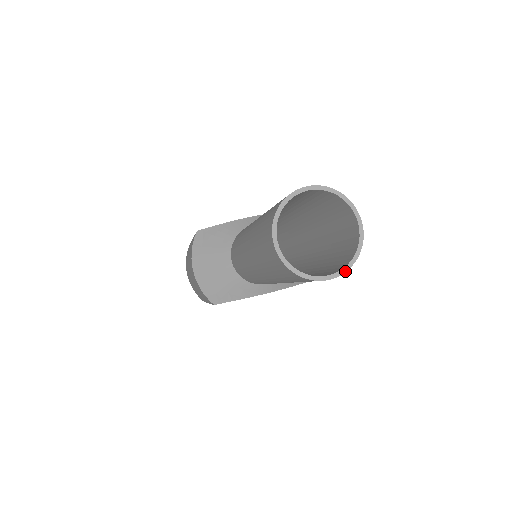
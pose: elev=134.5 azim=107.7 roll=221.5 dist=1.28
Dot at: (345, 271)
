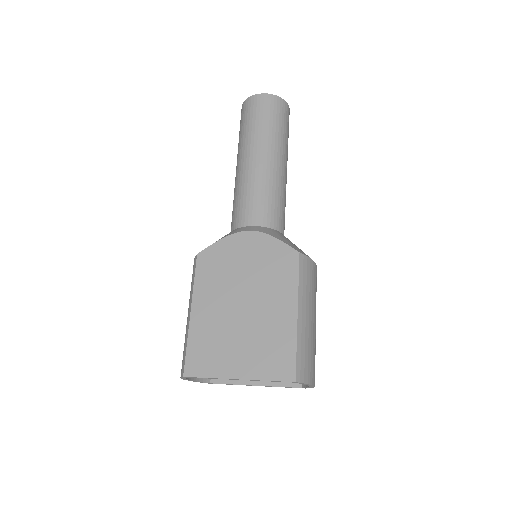
Dot at: (270, 94)
